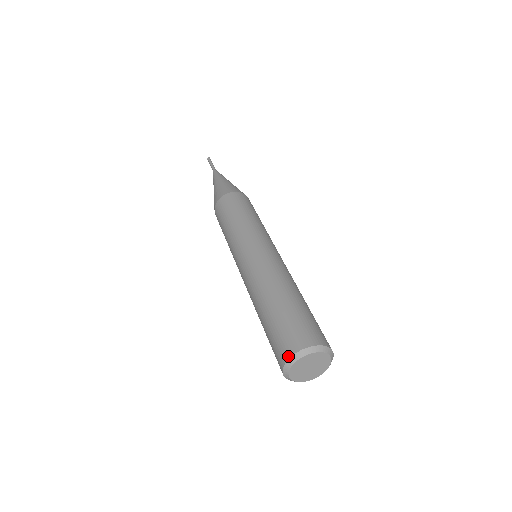
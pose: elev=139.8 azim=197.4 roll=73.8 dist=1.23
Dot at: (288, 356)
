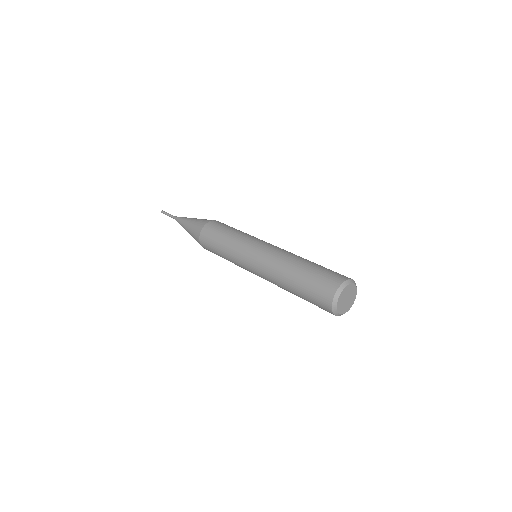
Dot at: (343, 280)
